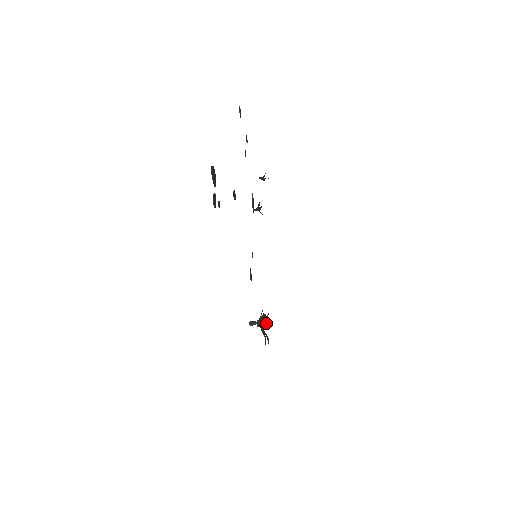
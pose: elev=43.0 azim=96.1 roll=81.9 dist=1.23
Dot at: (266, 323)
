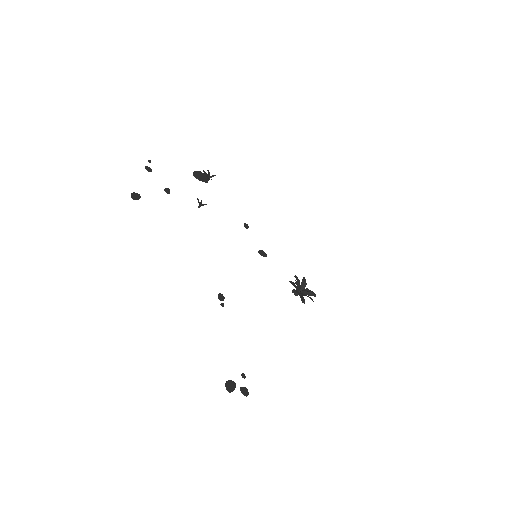
Dot at: (303, 287)
